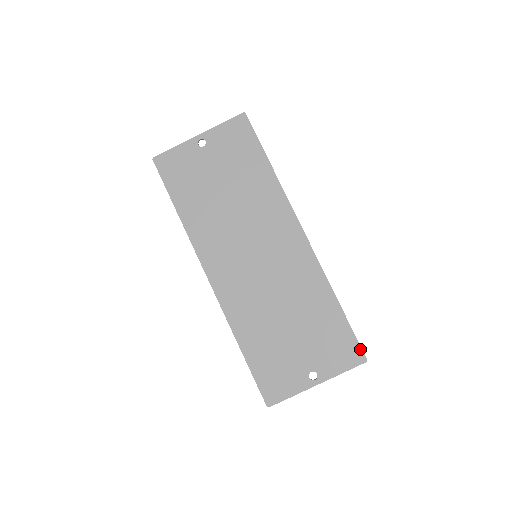
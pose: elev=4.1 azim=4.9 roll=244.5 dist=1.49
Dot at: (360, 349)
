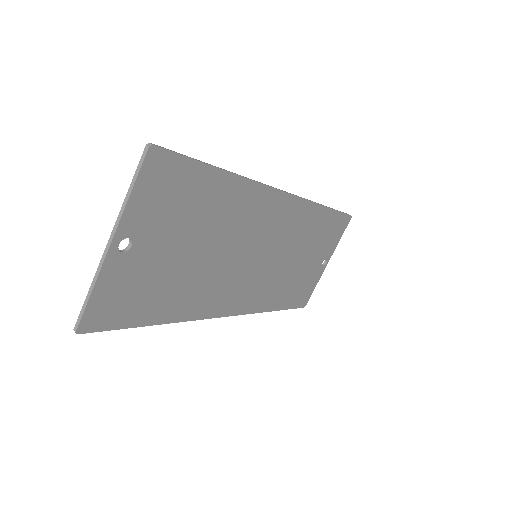
Dot at: (347, 216)
